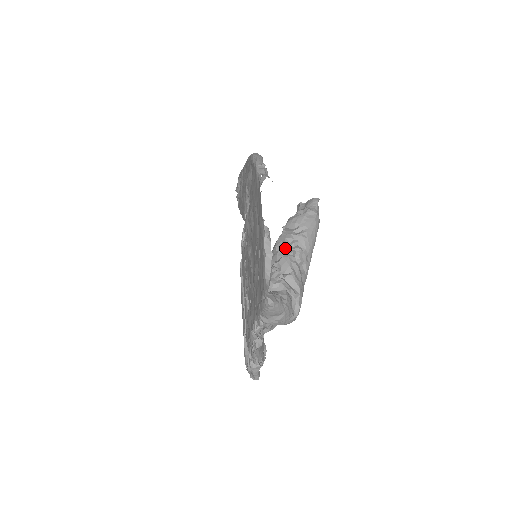
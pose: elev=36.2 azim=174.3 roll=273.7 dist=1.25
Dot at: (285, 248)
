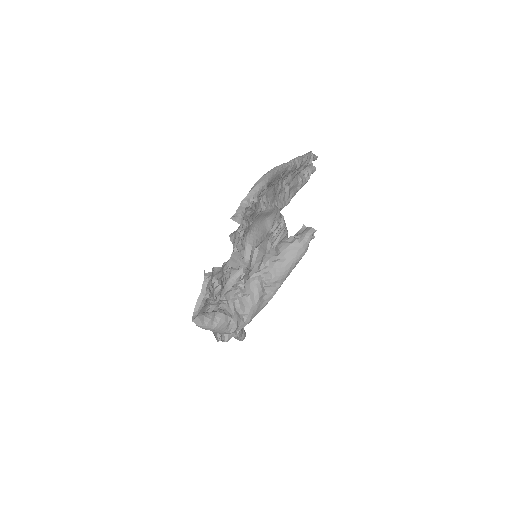
Dot at: (258, 270)
